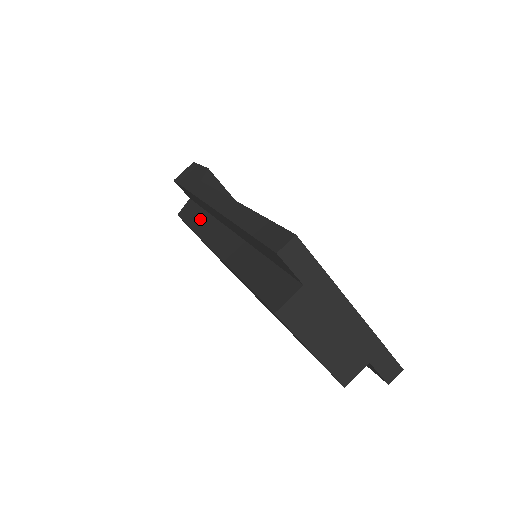
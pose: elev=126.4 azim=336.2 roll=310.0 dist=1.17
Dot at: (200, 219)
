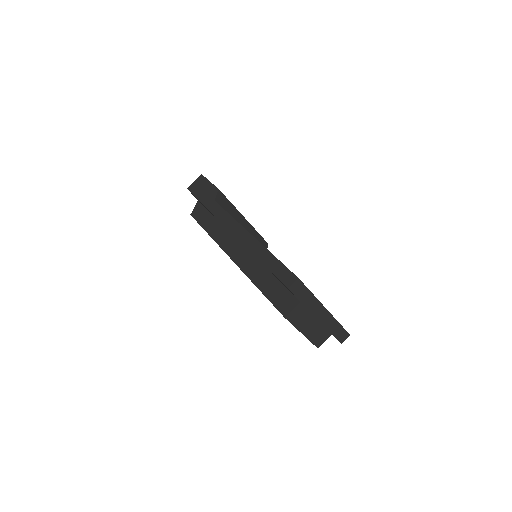
Dot at: (214, 226)
